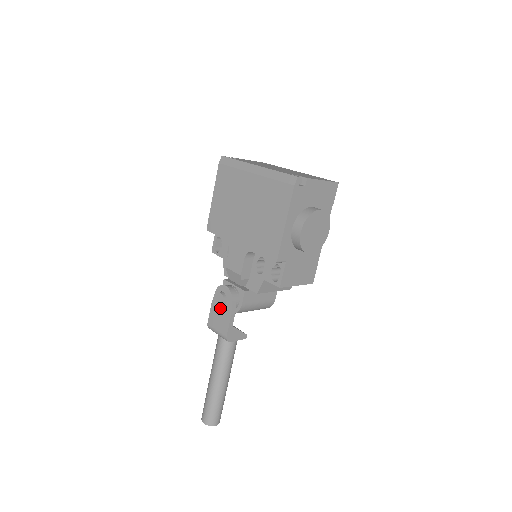
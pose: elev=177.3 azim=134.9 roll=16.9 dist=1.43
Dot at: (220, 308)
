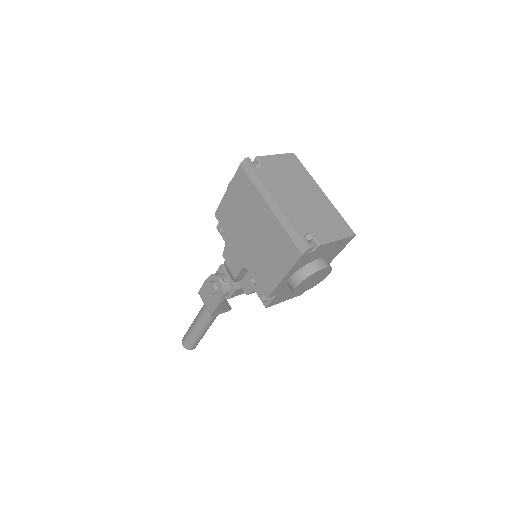
Dot at: occluded
